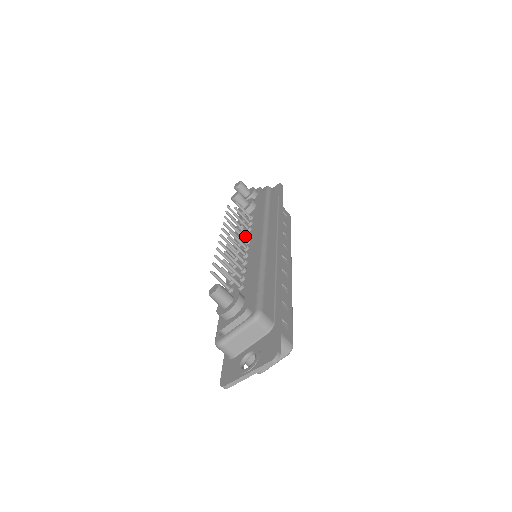
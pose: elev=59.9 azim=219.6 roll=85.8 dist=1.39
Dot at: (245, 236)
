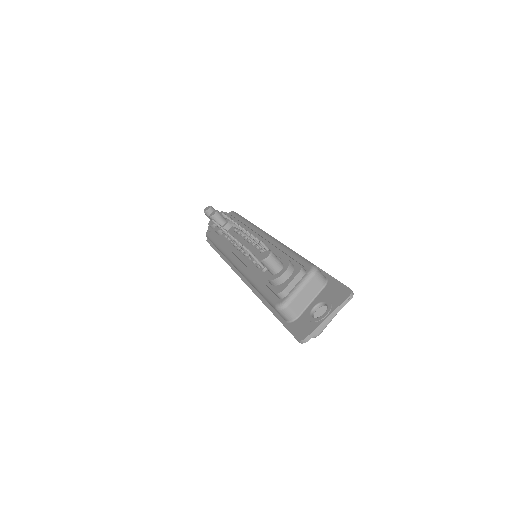
Dot at: (244, 237)
